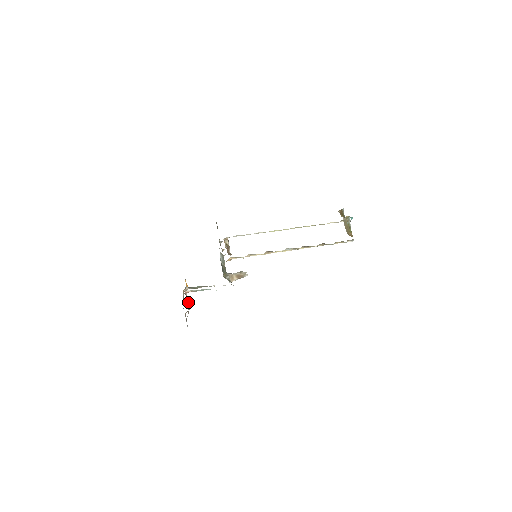
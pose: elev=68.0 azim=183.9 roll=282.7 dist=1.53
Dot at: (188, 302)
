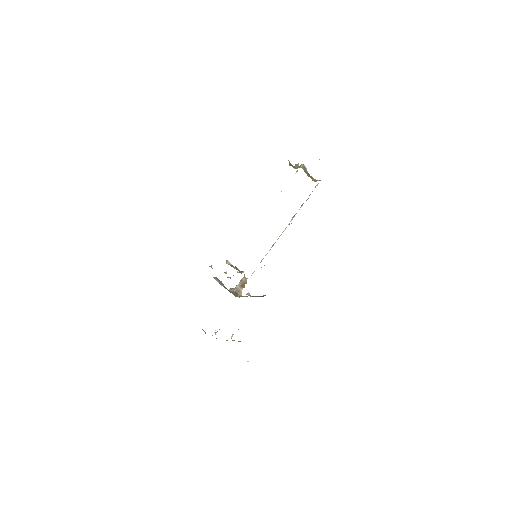
Dot at: occluded
